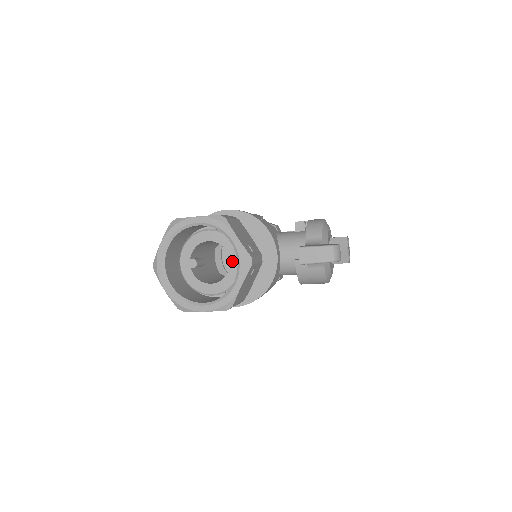
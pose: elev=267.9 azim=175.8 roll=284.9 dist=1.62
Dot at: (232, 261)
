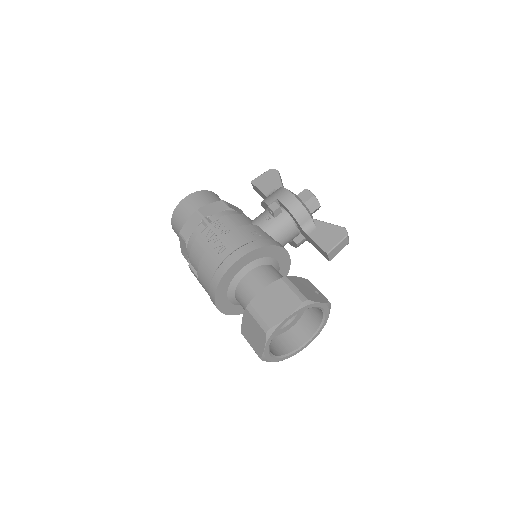
Dot at: occluded
